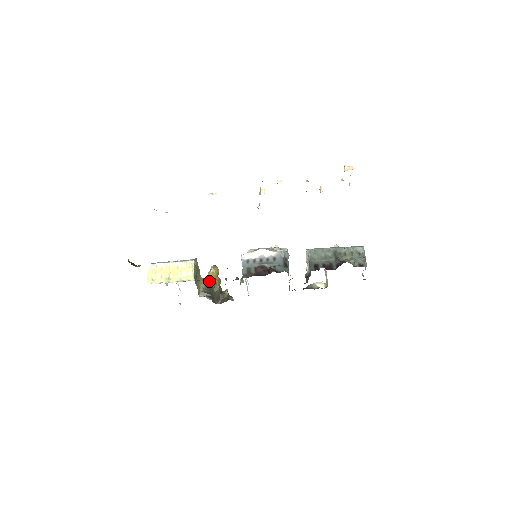
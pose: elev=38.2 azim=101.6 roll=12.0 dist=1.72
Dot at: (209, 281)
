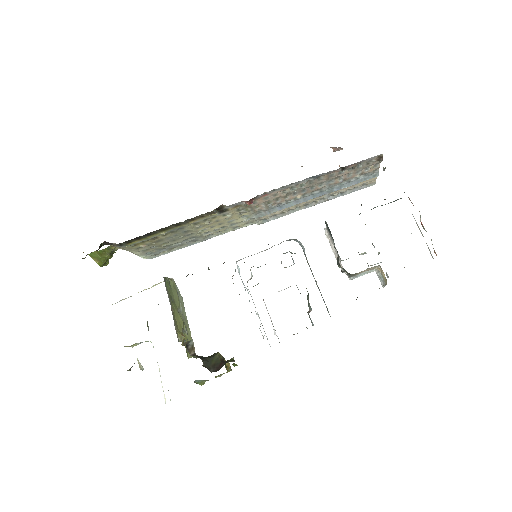
Dot at: occluded
